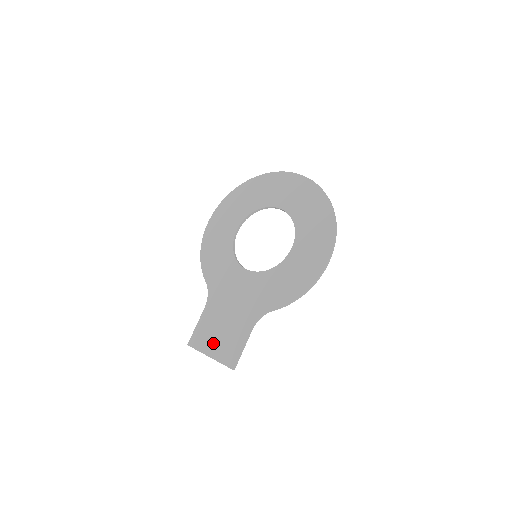
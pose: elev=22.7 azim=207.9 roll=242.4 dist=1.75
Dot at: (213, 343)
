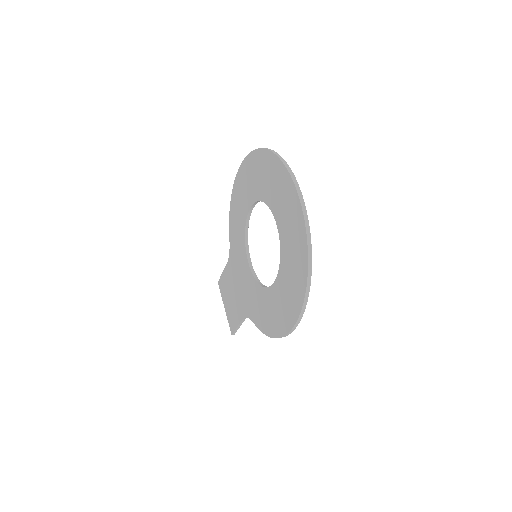
Dot at: (227, 301)
